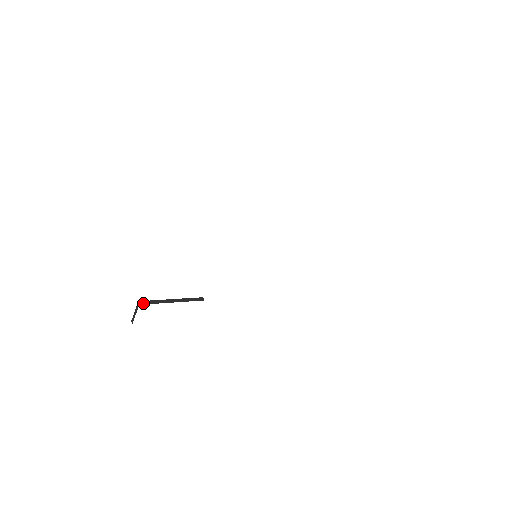
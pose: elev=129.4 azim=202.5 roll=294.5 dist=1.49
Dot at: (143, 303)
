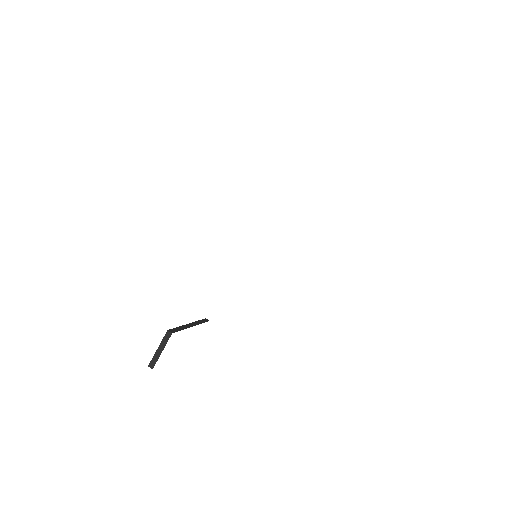
Dot at: (173, 331)
